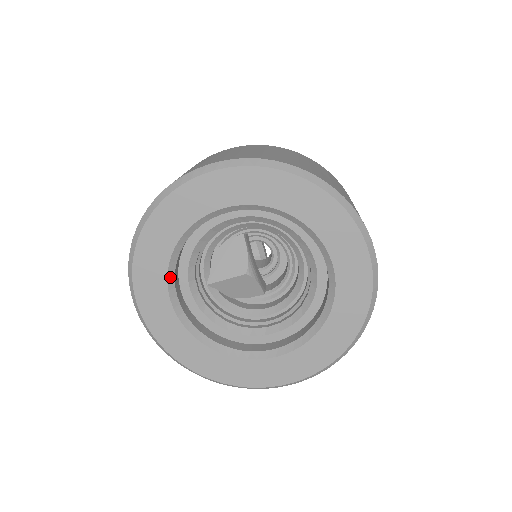
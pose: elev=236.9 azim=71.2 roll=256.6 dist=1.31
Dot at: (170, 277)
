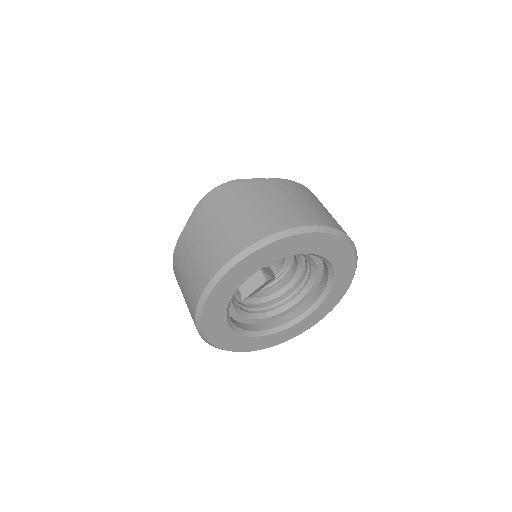
Dot at: (229, 322)
